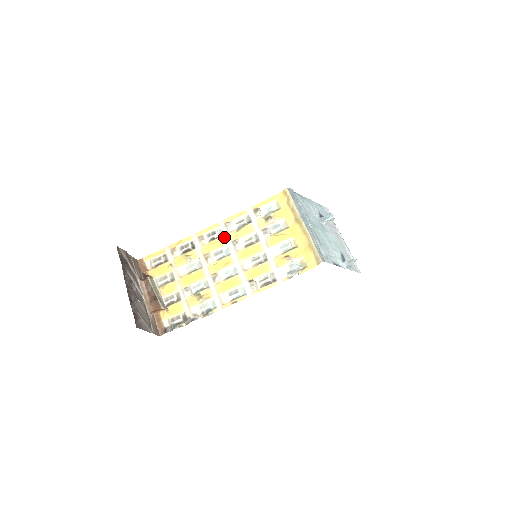
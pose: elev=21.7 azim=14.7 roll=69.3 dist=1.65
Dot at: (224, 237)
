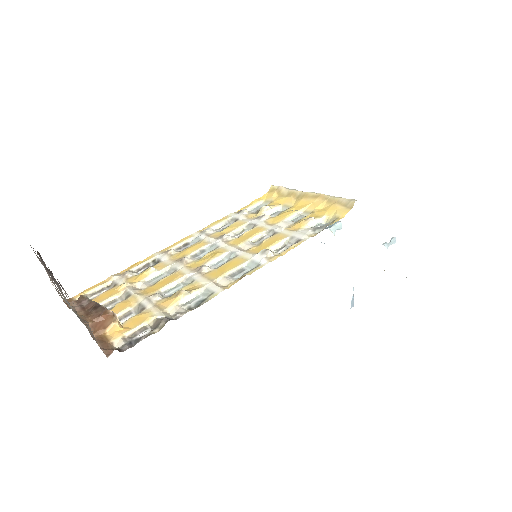
Dot at: (203, 240)
